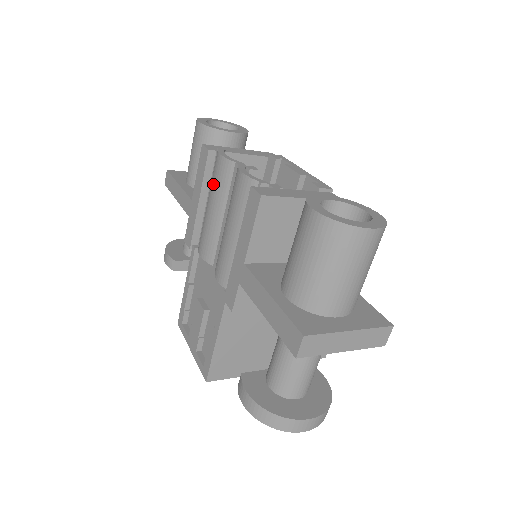
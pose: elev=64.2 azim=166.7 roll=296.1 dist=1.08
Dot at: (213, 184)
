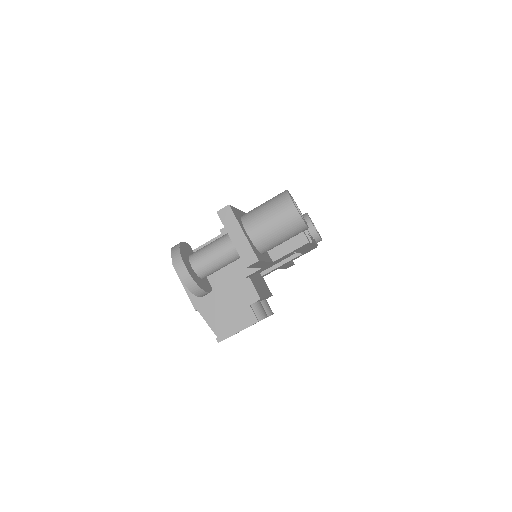
Dot at: occluded
